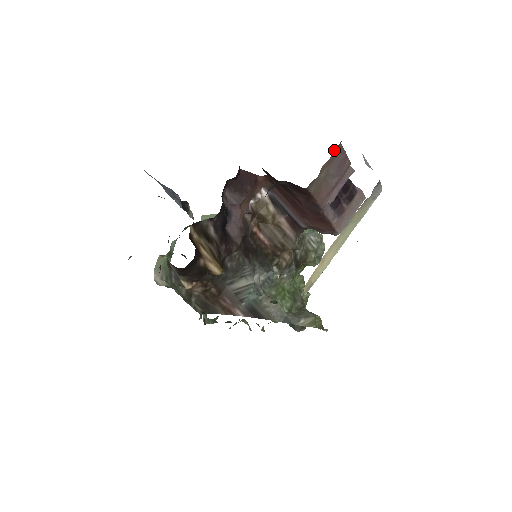
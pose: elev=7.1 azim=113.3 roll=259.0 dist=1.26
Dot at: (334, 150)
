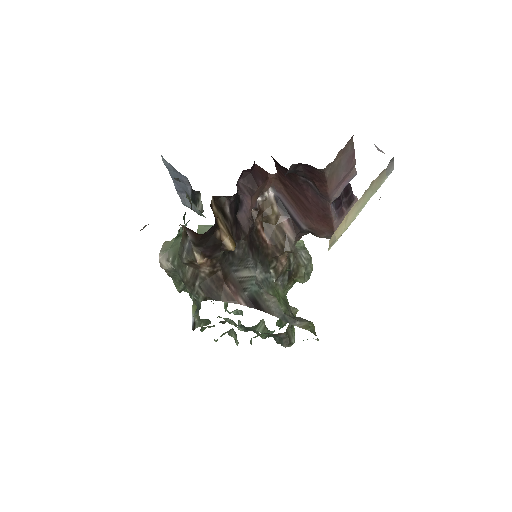
Dot at: (348, 141)
